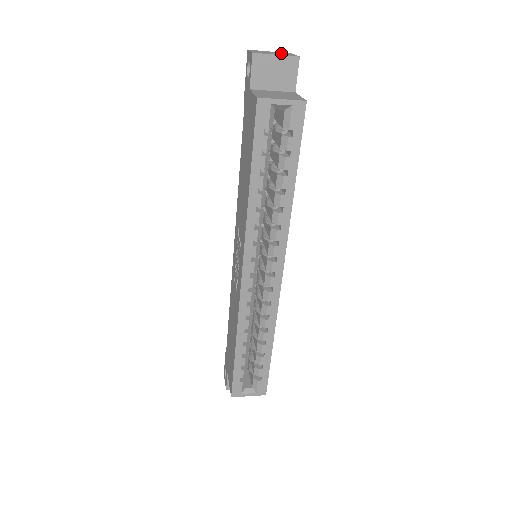
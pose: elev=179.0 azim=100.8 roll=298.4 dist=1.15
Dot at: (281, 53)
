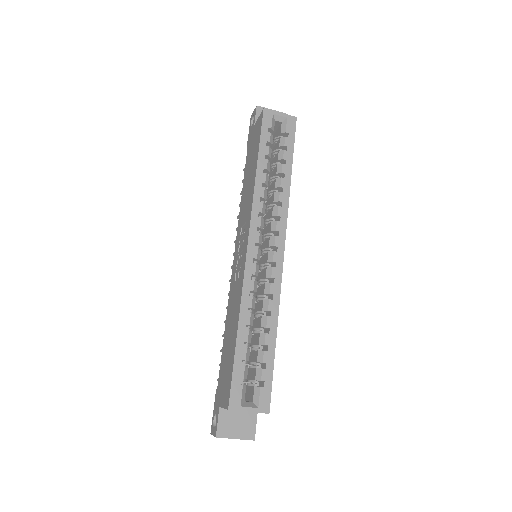
Dot at: occluded
